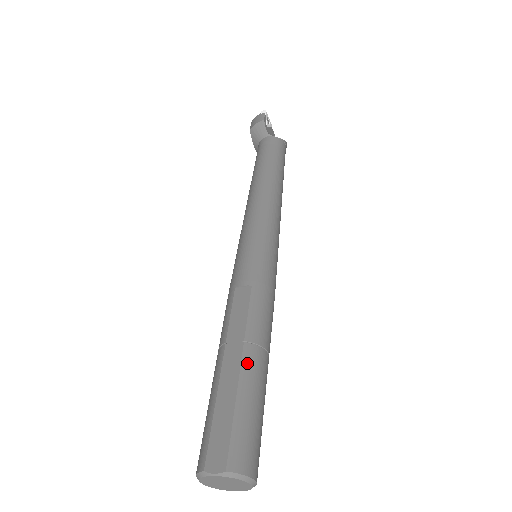
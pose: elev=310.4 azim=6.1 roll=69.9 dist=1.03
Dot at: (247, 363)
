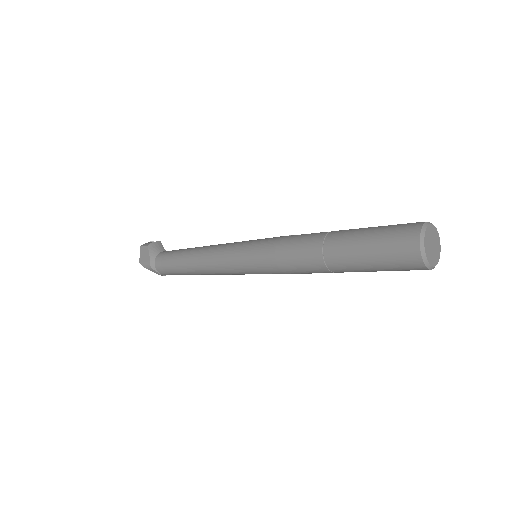
Dot at: occluded
